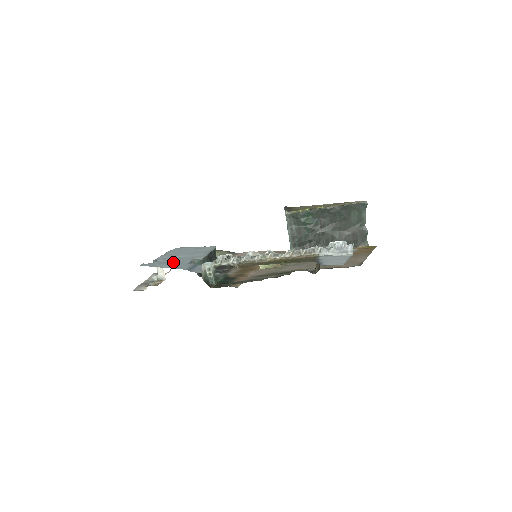
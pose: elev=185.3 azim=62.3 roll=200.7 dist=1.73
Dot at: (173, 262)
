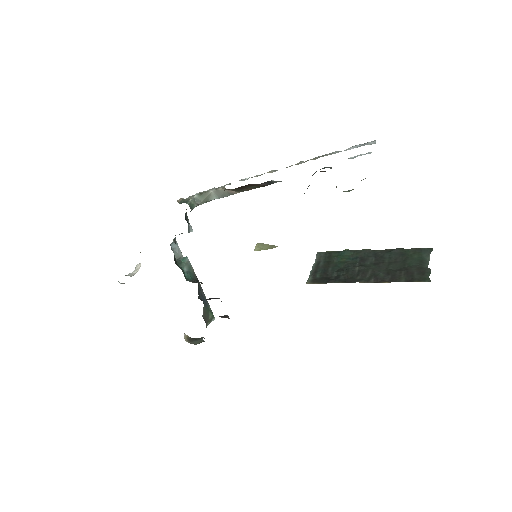
Dot at: occluded
